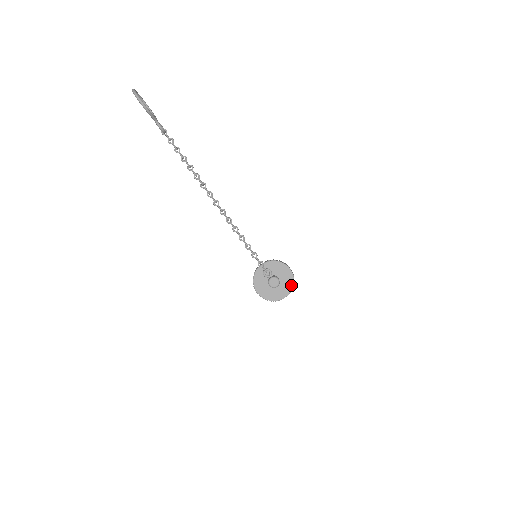
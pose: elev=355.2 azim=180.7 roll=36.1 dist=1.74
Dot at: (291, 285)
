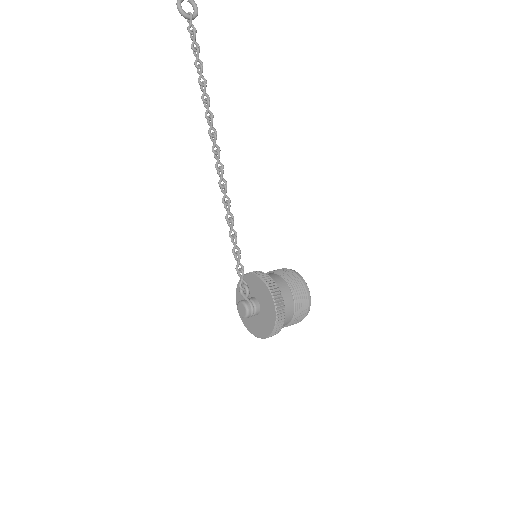
Dot at: (270, 328)
